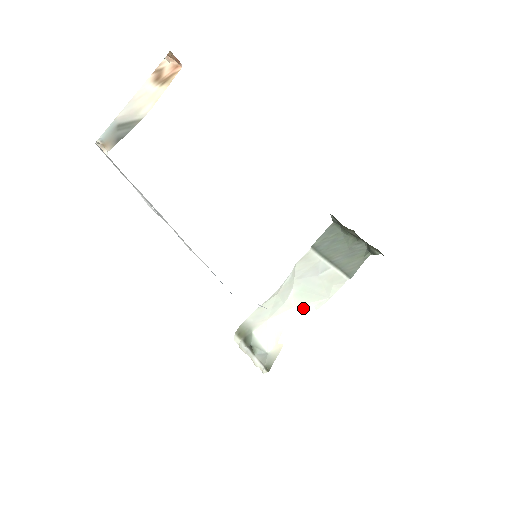
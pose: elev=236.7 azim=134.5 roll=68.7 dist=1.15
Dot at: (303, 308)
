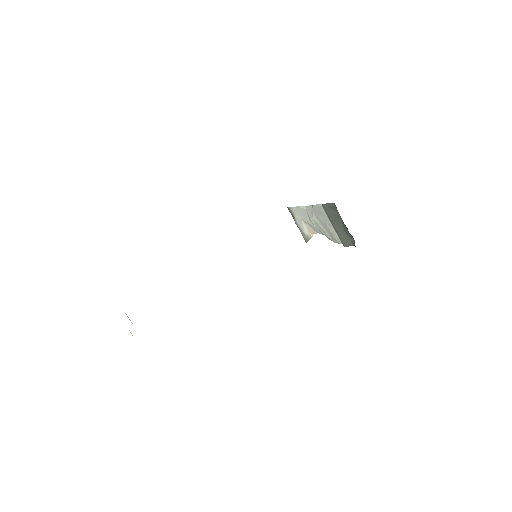
Dot at: (320, 231)
